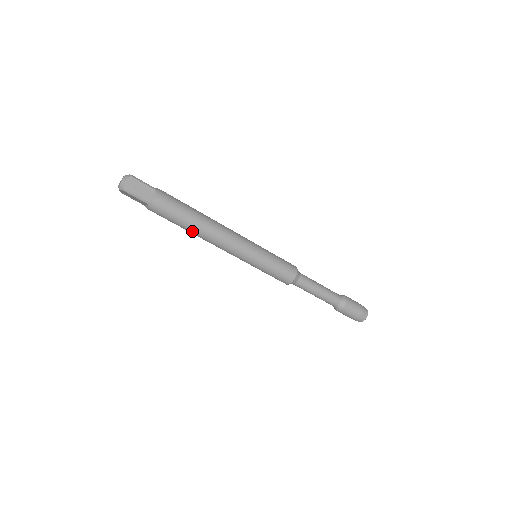
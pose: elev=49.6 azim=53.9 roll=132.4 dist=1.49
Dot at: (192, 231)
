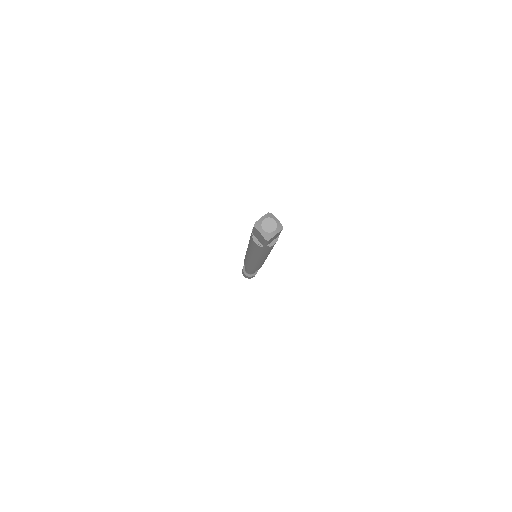
Dot at: (255, 254)
